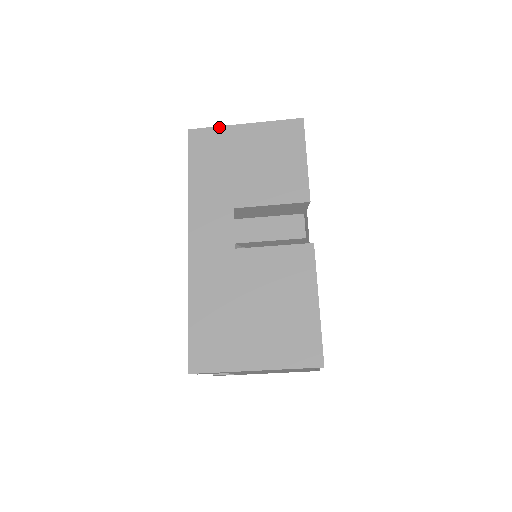
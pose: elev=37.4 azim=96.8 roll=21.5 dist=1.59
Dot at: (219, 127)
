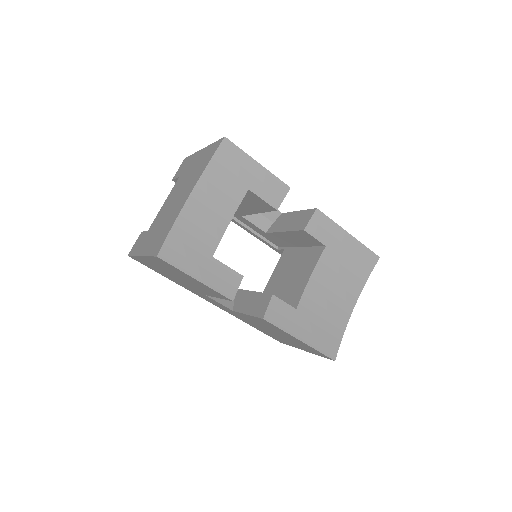
Dot at: (135, 256)
